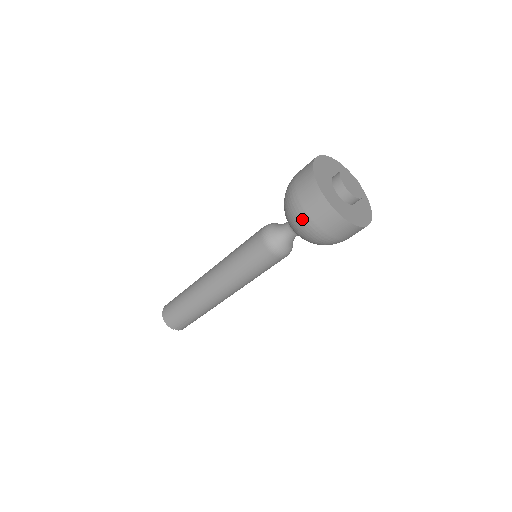
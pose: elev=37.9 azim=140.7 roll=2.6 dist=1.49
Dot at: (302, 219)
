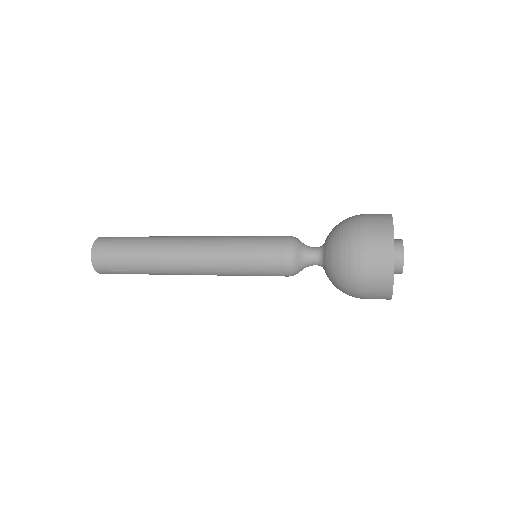
Dot at: (356, 261)
